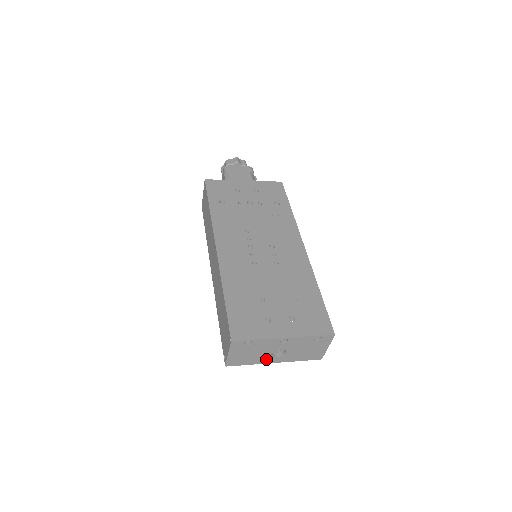
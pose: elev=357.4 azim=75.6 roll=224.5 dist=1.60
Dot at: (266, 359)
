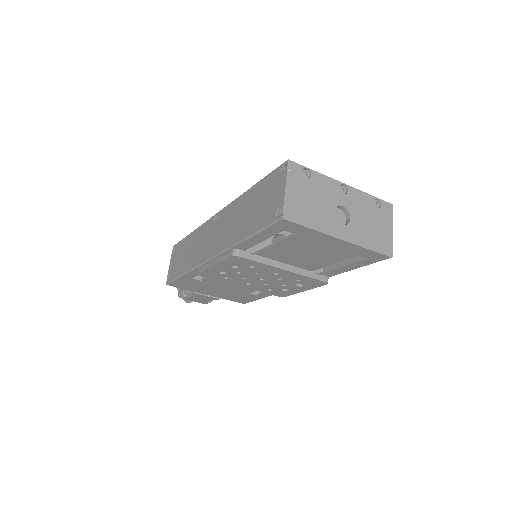
Dot at: (330, 225)
